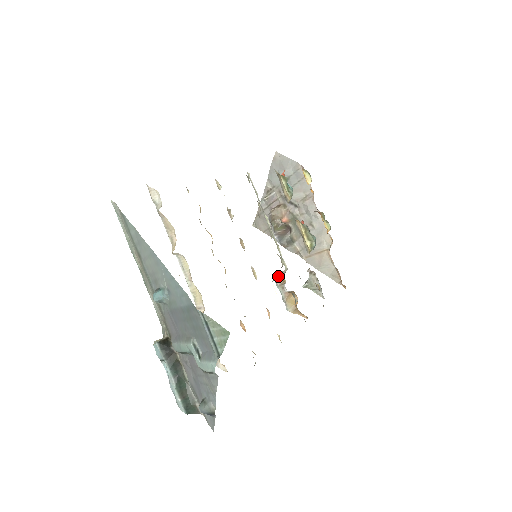
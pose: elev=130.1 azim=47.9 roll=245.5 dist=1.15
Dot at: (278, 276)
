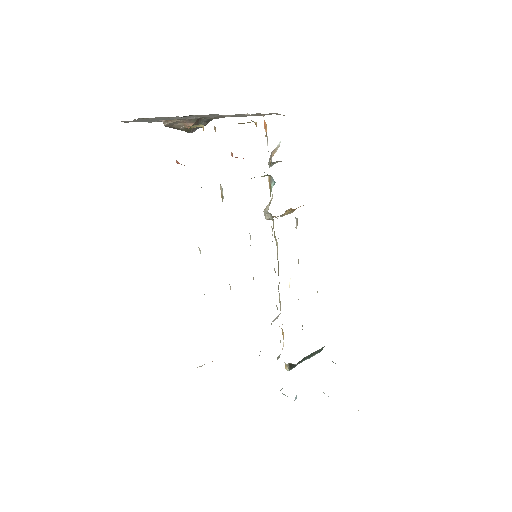
Dot at: (267, 219)
